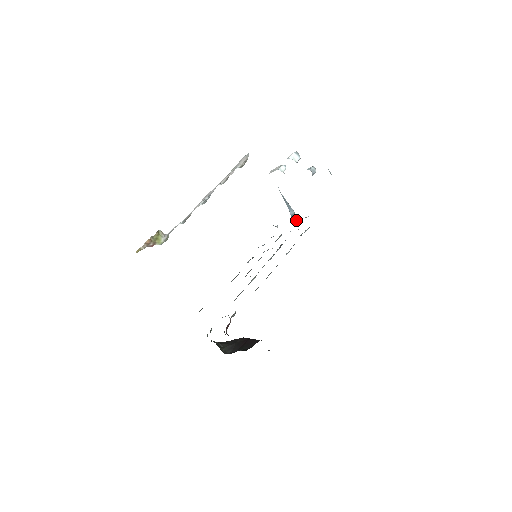
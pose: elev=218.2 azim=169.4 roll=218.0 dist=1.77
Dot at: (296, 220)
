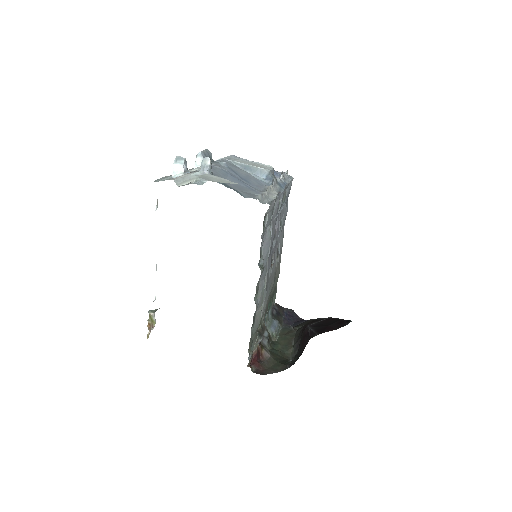
Dot at: (271, 184)
